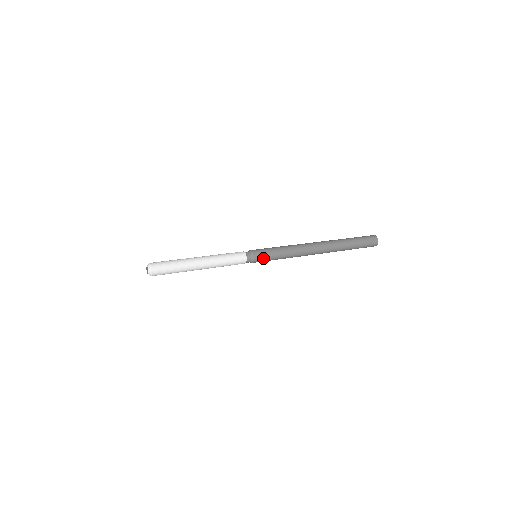
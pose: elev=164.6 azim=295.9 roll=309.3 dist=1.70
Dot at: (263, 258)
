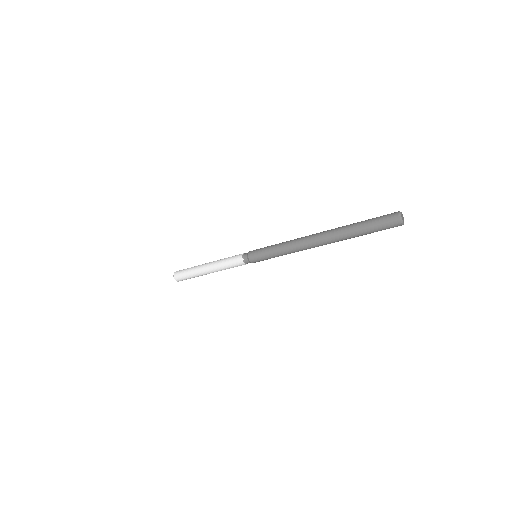
Dot at: (257, 252)
